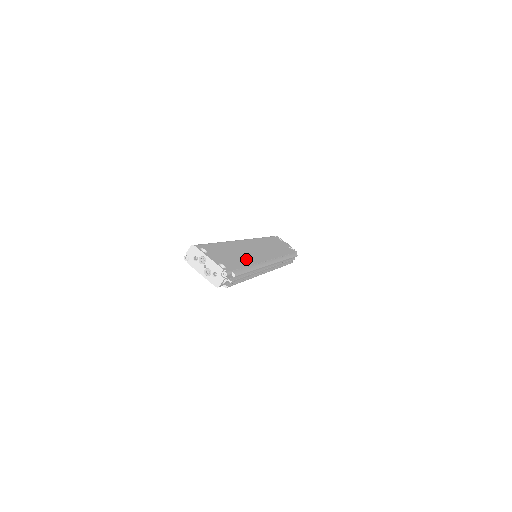
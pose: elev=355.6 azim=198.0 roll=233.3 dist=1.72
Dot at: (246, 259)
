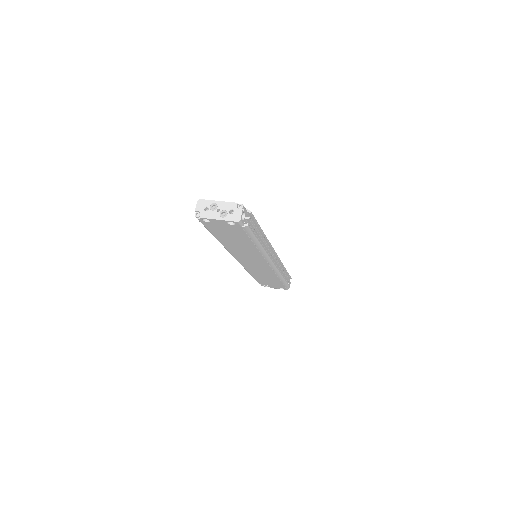
Dot at: occluded
